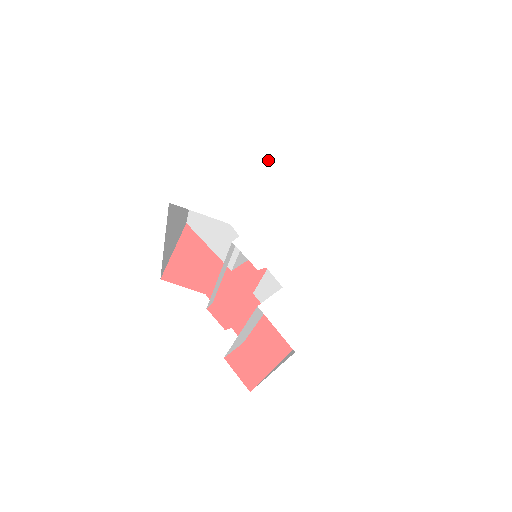
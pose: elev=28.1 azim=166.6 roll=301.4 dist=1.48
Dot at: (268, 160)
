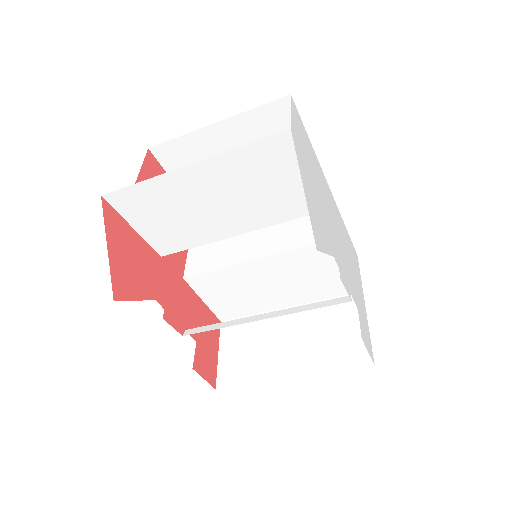
Dot at: (314, 157)
